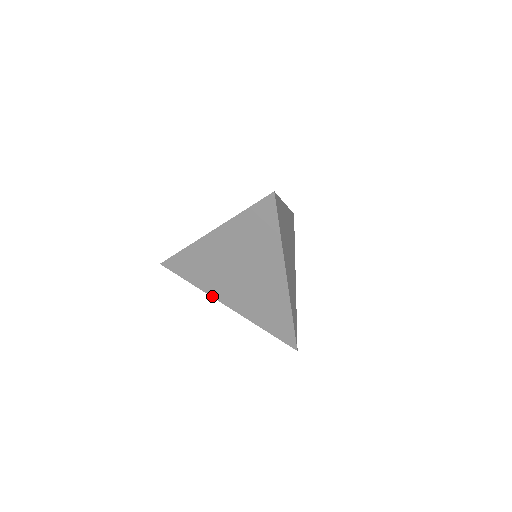
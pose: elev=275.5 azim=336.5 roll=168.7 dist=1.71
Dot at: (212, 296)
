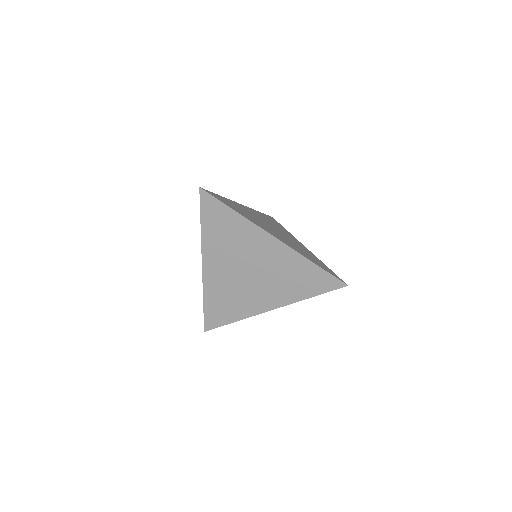
Dot at: (203, 250)
